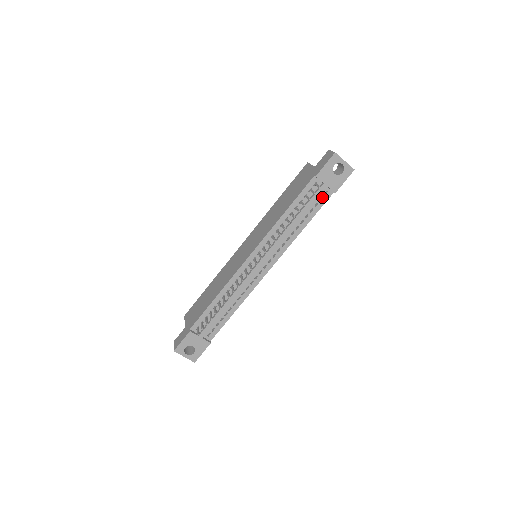
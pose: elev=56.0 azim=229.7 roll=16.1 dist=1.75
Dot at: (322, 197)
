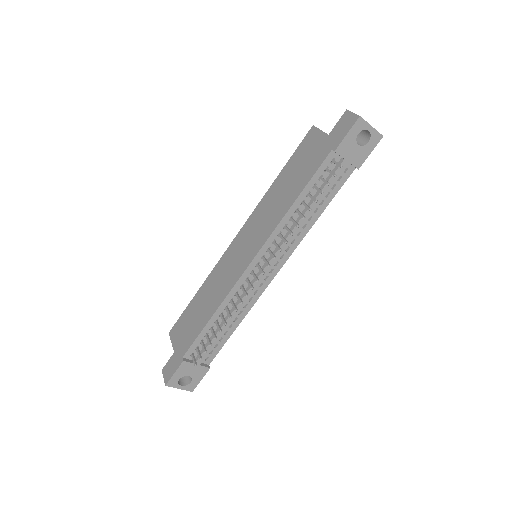
Dot at: (340, 176)
